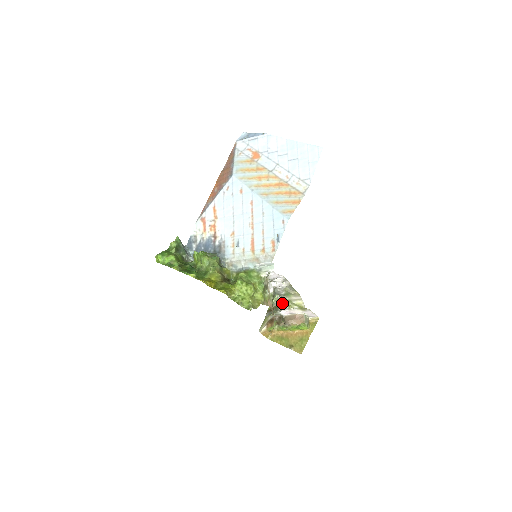
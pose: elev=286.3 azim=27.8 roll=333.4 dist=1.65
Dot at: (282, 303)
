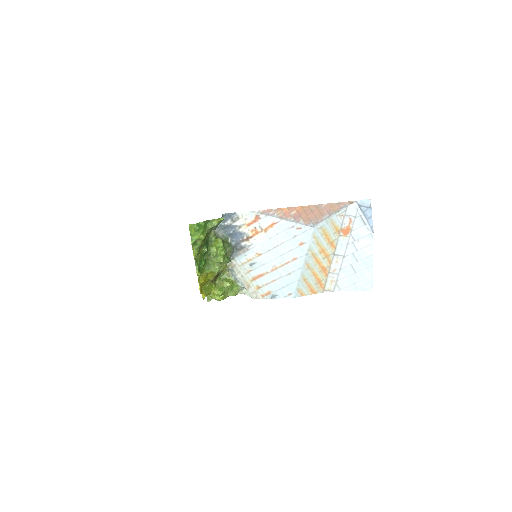
Dot at: occluded
